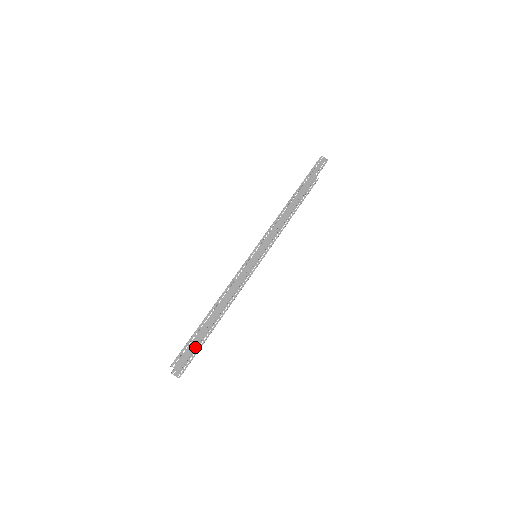
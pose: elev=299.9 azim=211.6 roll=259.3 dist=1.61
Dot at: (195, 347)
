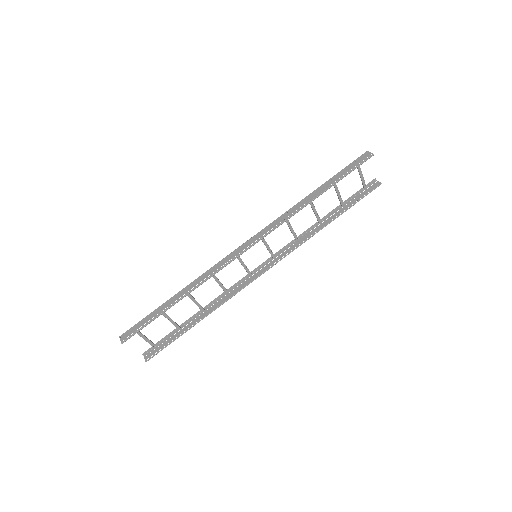
Dot at: (144, 325)
